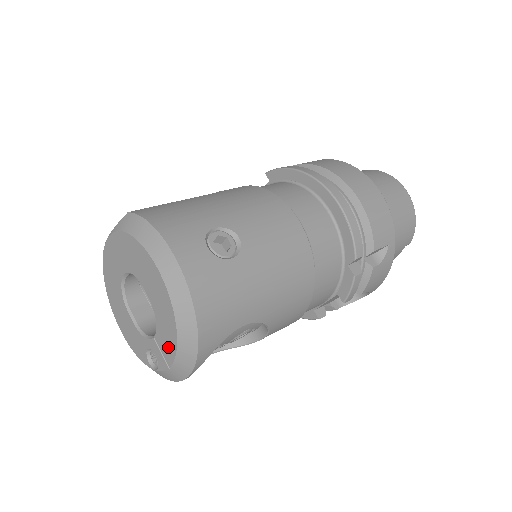
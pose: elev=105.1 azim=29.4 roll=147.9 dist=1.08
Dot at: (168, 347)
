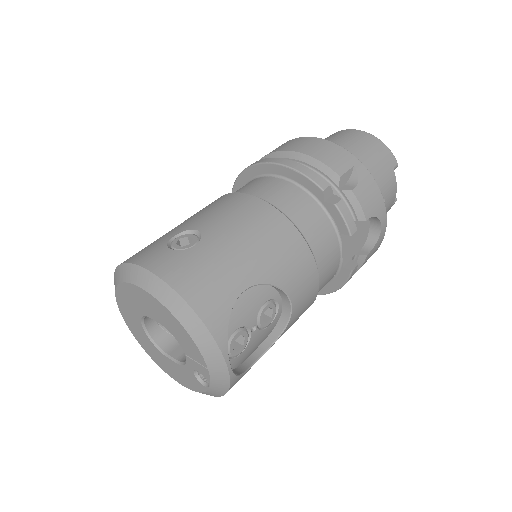
Dot at: (192, 348)
